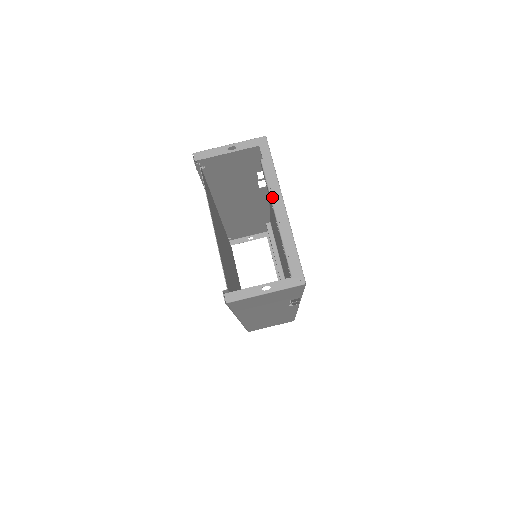
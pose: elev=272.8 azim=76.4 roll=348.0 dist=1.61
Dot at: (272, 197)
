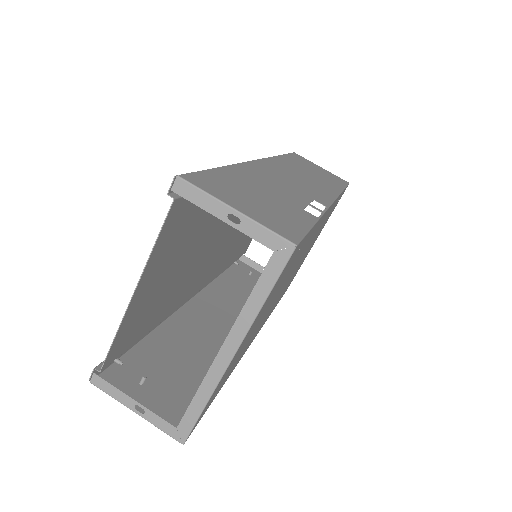
Dot at: occluded
